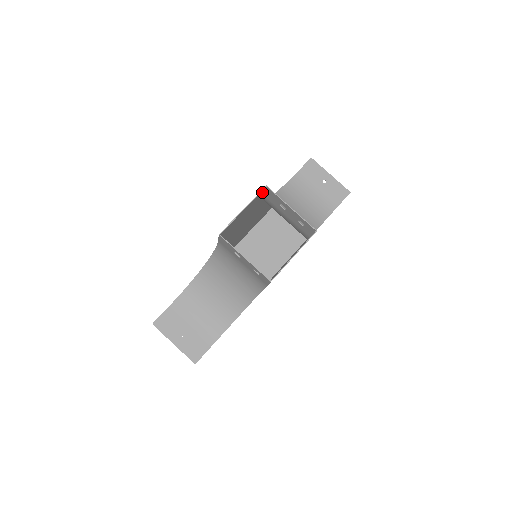
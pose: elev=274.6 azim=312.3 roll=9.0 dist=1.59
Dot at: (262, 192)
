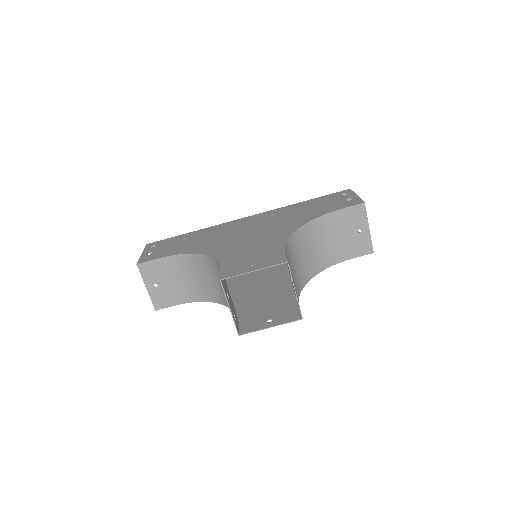
Dot at: (282, 260)
